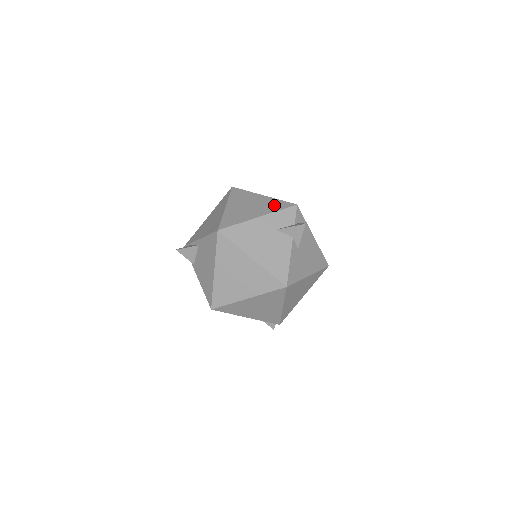
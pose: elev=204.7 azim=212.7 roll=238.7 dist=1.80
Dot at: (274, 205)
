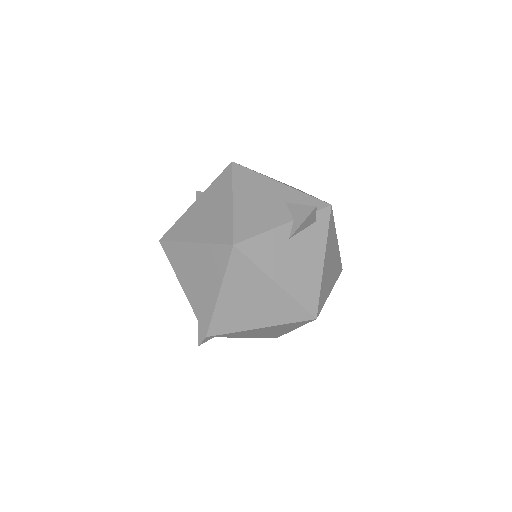
Dot at: occluded
